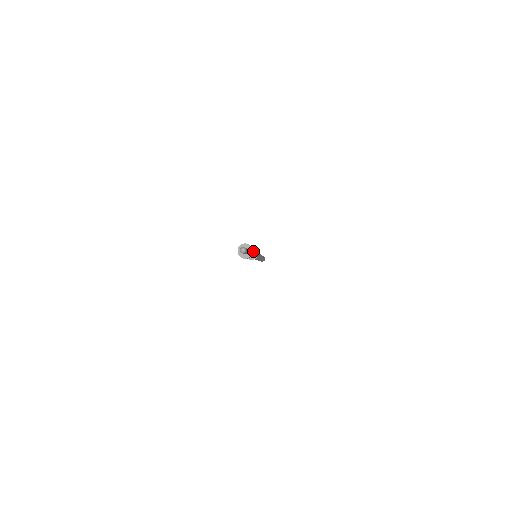
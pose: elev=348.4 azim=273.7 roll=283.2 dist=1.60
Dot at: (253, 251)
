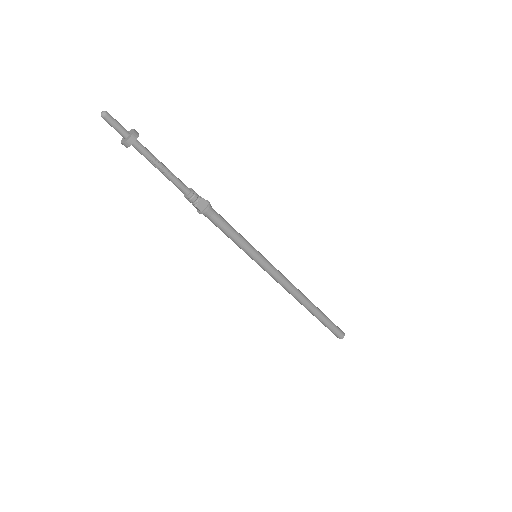
Dot at: (191, 191)
